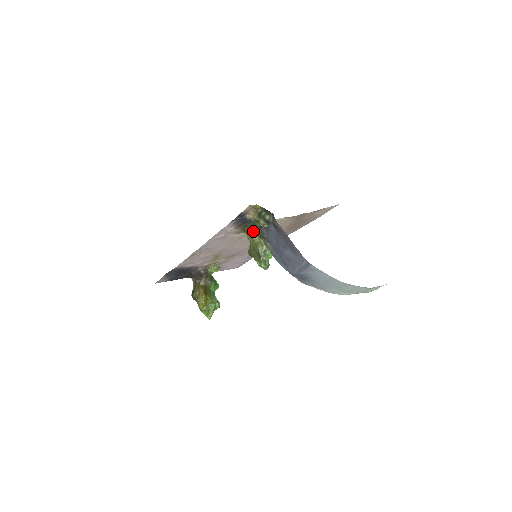
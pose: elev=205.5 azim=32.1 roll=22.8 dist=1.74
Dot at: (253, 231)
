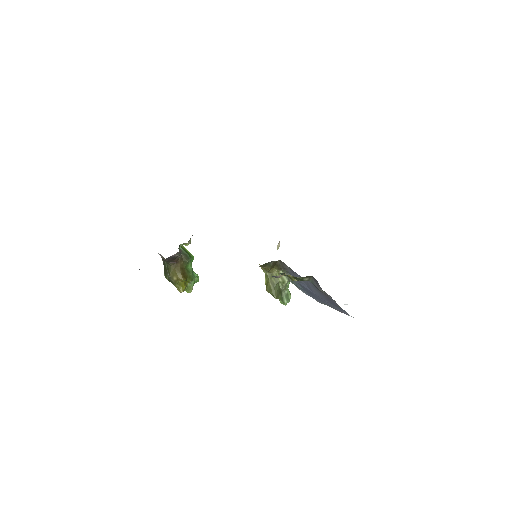
Dot at: (271, 266)
